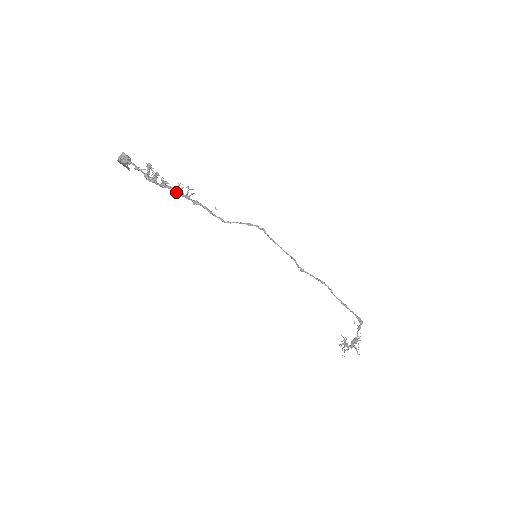
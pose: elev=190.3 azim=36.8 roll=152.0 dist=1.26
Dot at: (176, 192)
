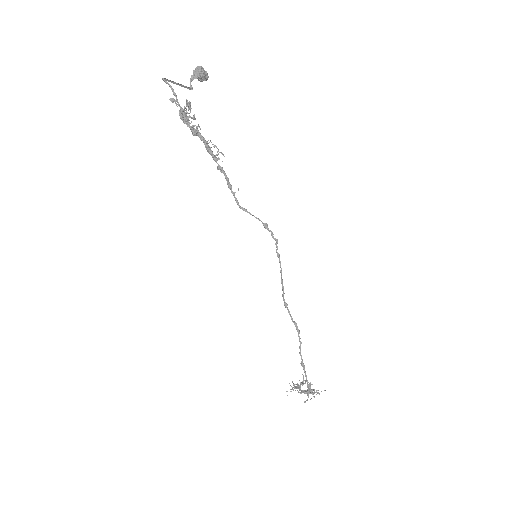
Dot at: (205, 146)
